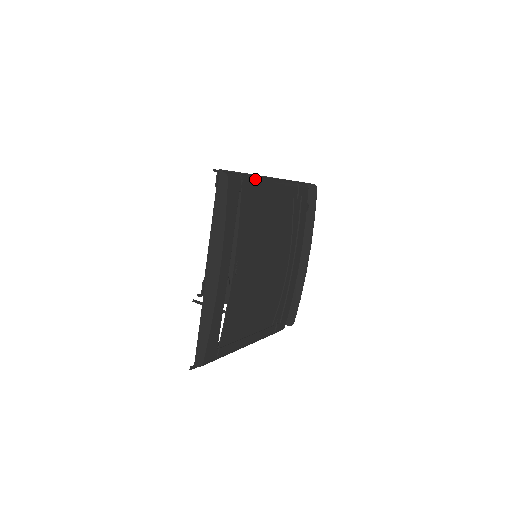
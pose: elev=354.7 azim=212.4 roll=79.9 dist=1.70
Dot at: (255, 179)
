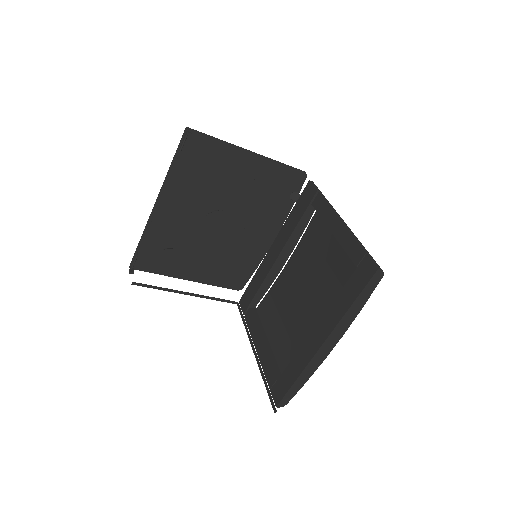
Dot at: occluded
